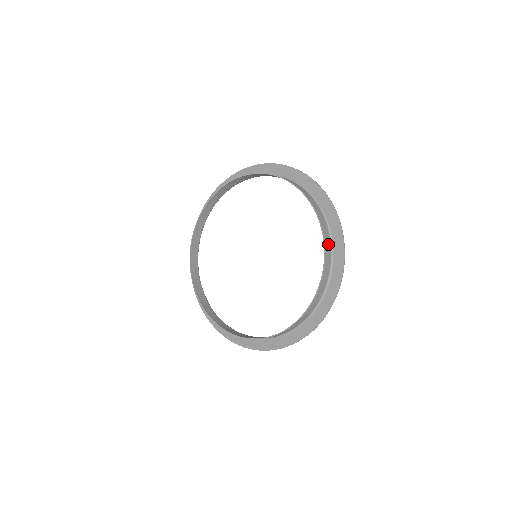
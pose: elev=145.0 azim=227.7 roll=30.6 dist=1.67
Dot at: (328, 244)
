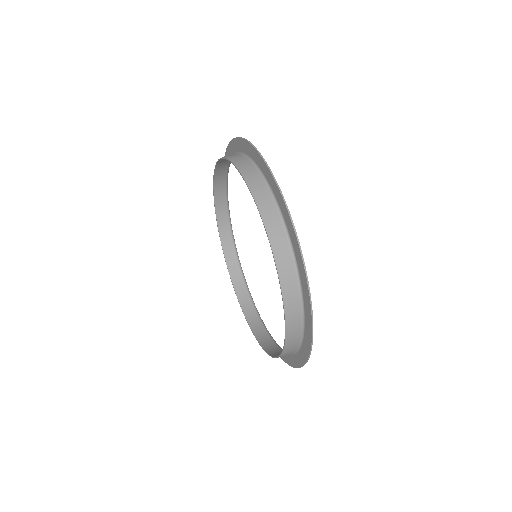
Dot at: (263, 195)
